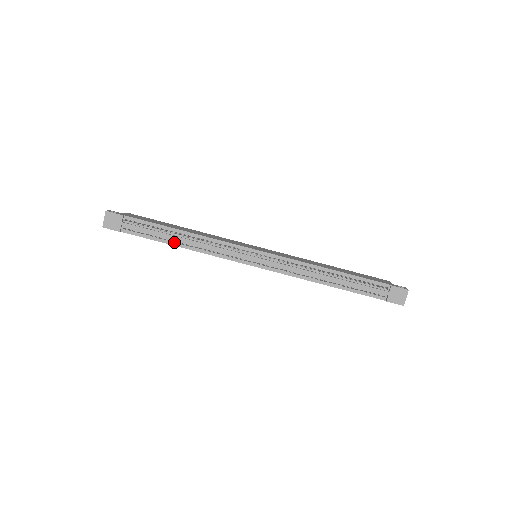
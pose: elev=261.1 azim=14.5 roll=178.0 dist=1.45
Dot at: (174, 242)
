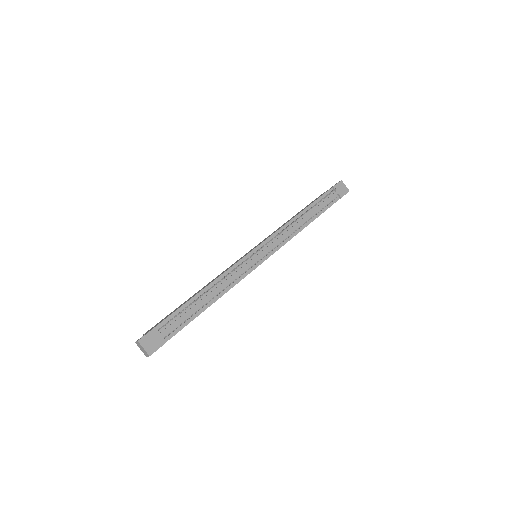
Dot at: (207, 304)
